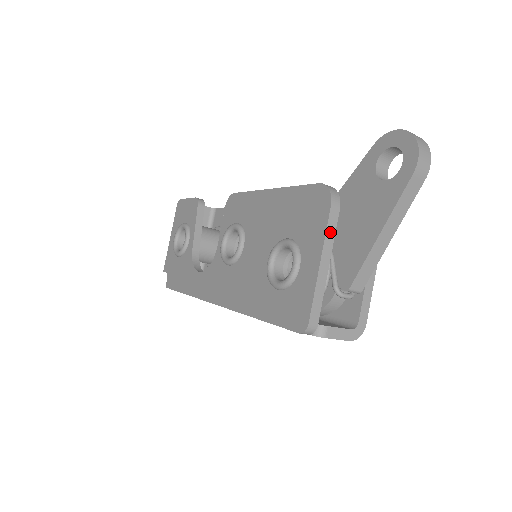
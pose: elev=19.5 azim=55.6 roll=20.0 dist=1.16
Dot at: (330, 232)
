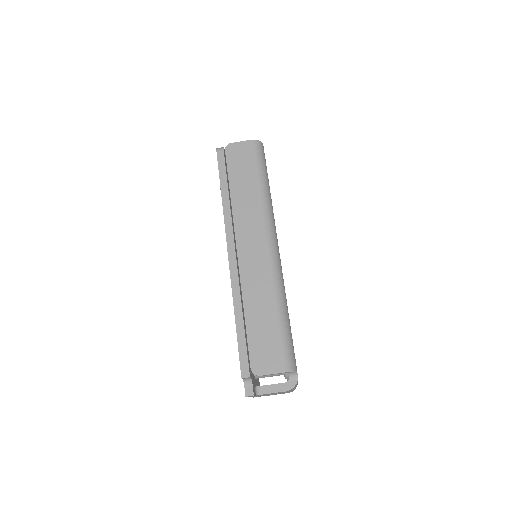
Dot at: occluded
